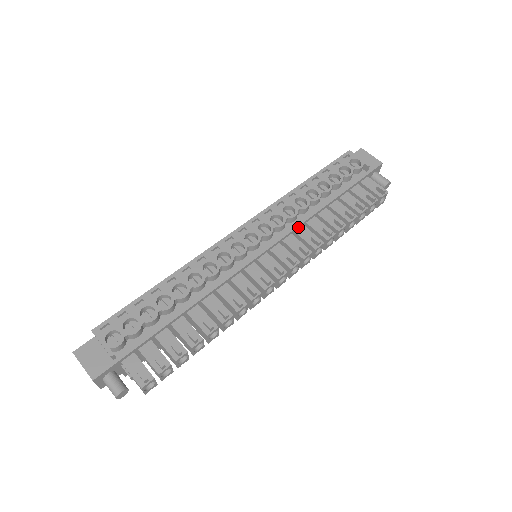
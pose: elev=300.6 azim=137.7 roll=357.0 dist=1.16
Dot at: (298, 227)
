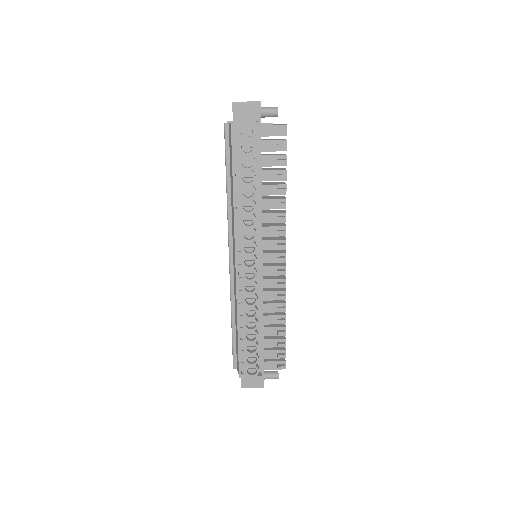
Dot at: (262, 219)
